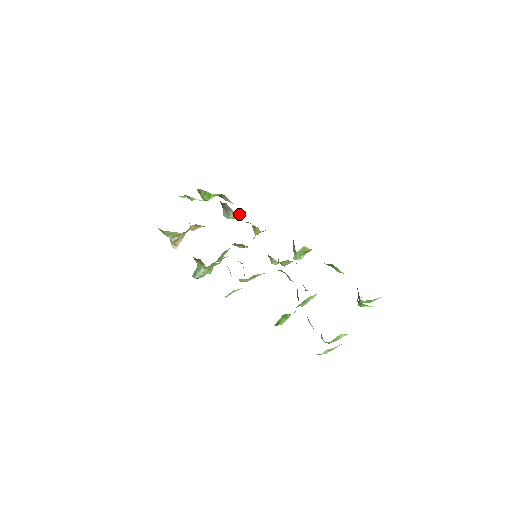
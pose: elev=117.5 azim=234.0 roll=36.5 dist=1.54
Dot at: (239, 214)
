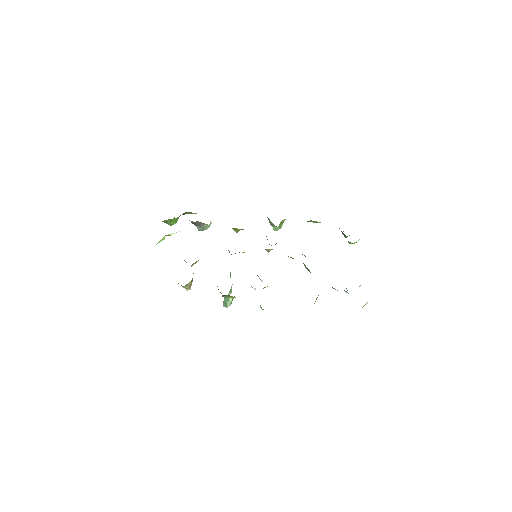
Dot at: occluded
